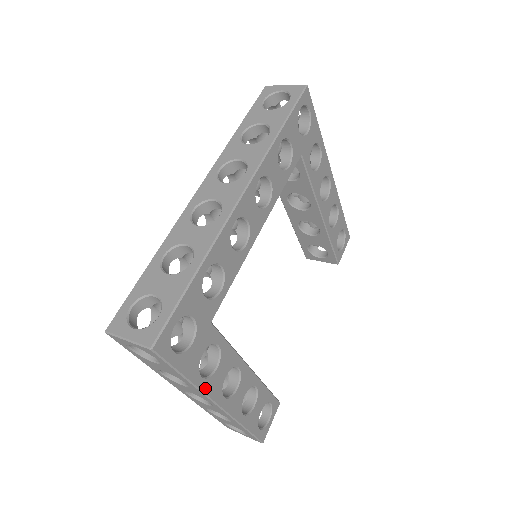
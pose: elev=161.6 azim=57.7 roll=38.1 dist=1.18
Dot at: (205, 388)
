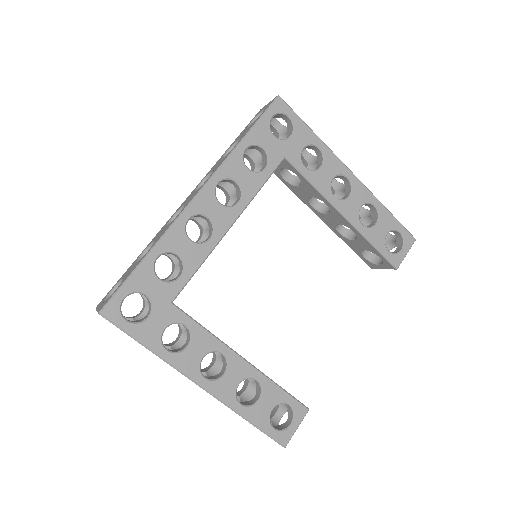
Dot at: (174, 362)
